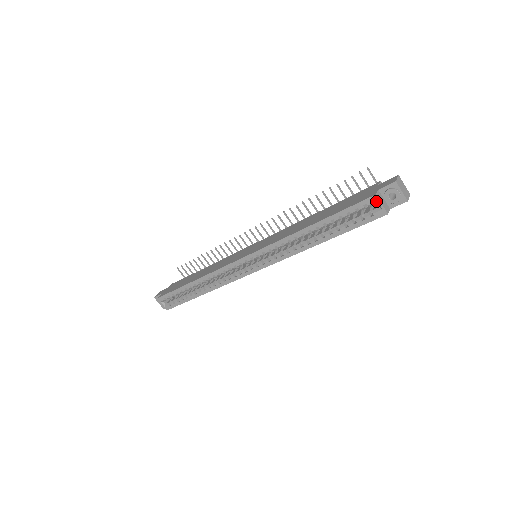
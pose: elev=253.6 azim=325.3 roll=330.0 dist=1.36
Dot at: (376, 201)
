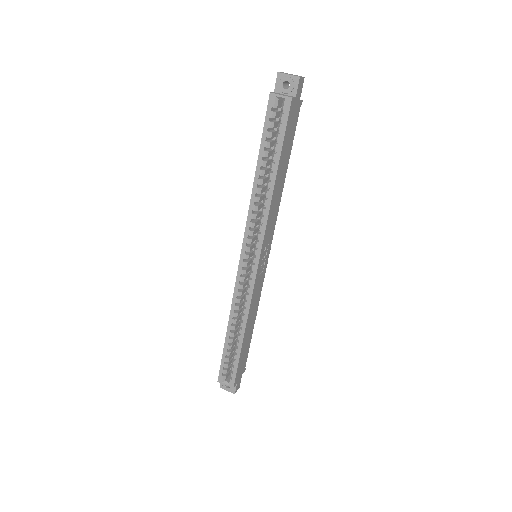
Dot at: (275, 97)
